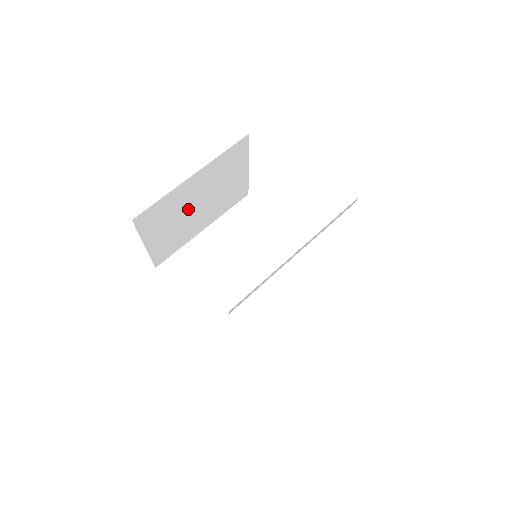
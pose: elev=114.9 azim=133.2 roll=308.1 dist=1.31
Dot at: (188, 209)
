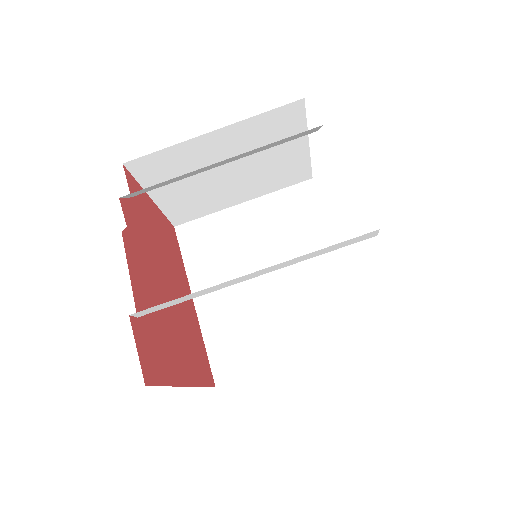
Dot at: (212, 172)
